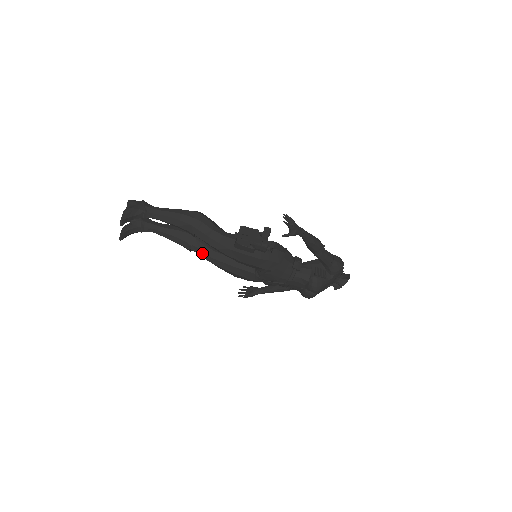
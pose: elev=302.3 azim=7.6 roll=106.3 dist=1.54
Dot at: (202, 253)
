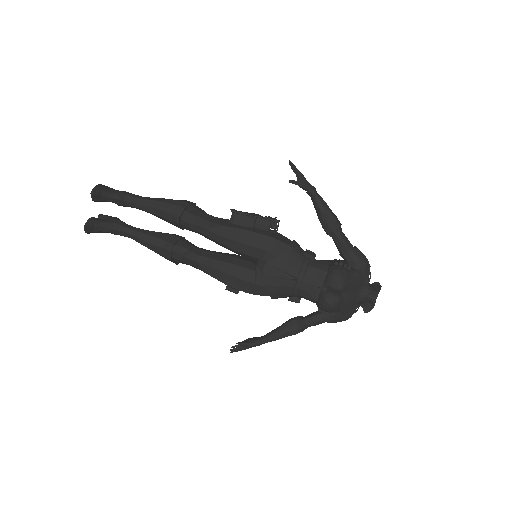
Dot at: (187, 253)
